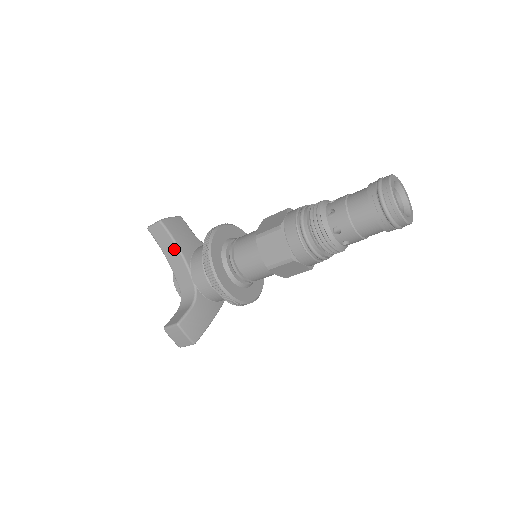
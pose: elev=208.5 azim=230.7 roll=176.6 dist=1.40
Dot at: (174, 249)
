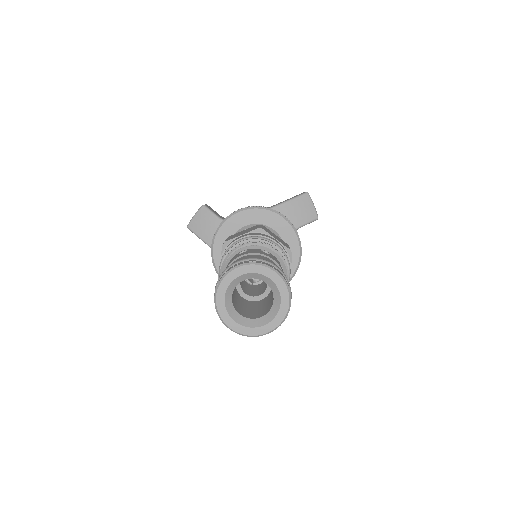
Dot at: occluded
